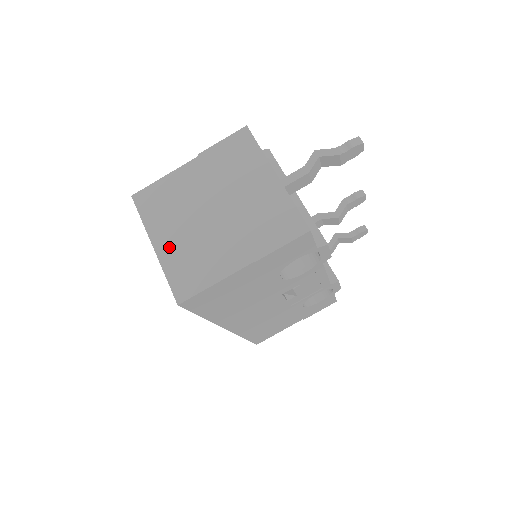
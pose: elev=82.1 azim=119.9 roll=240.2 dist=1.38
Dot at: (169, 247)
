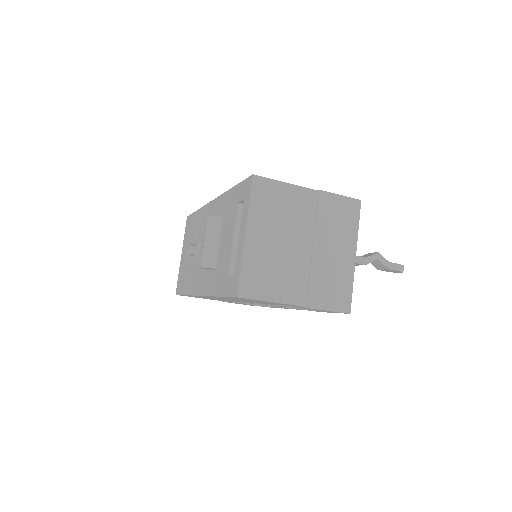
Dot at: (257, 245)
